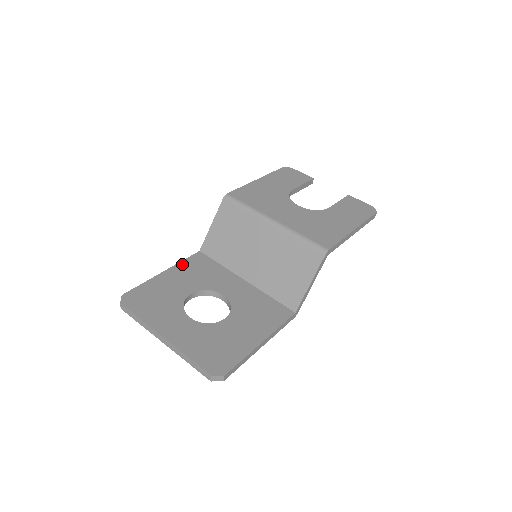
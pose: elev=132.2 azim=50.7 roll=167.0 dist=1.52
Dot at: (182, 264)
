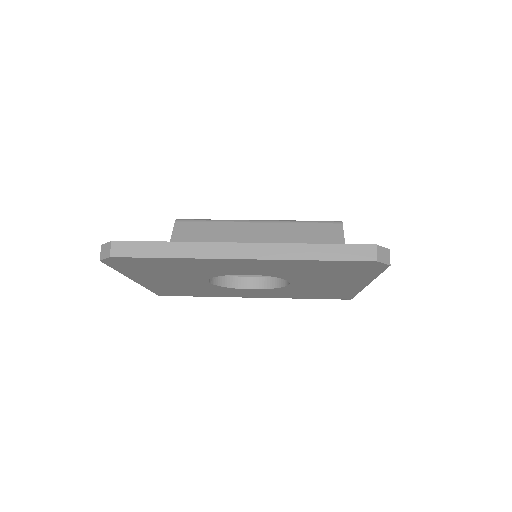
Dot at: occluded
